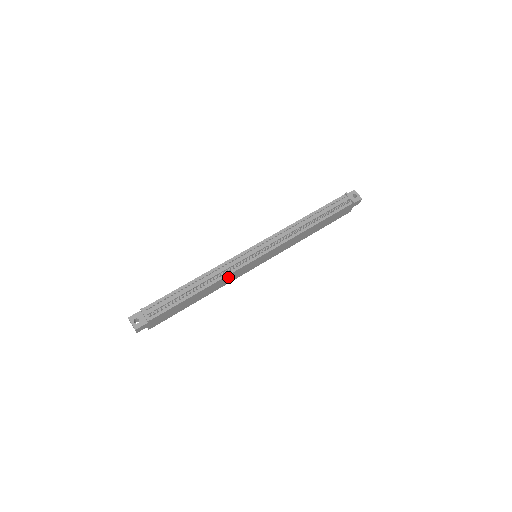
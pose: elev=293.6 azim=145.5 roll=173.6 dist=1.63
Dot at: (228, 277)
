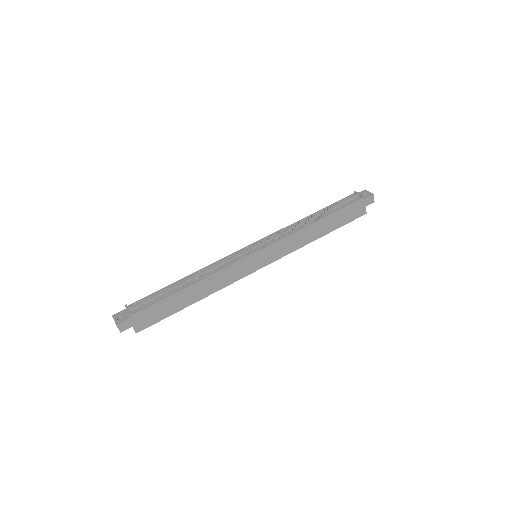
Dot at: (222, 274)
